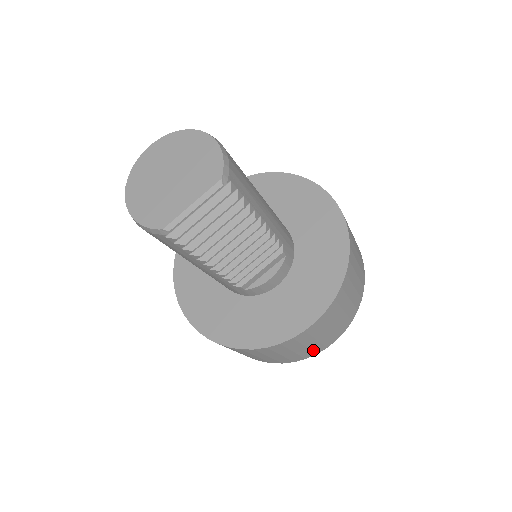
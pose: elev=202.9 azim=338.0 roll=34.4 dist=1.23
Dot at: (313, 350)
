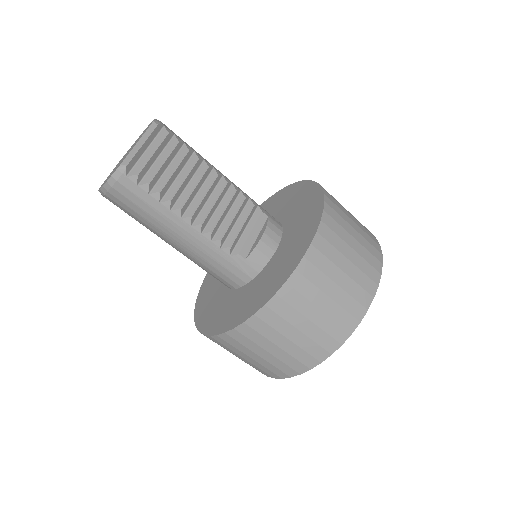
Dot at: (355, 298)
